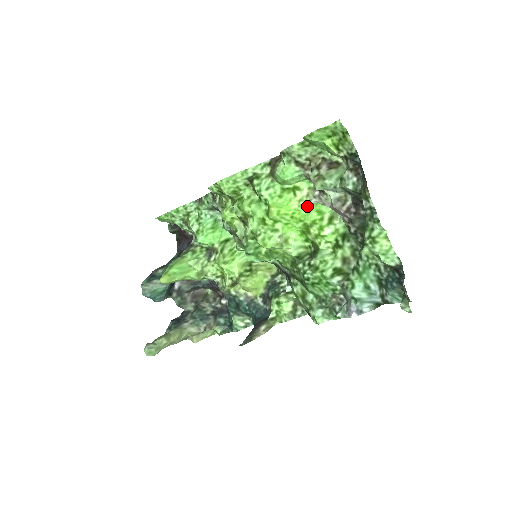
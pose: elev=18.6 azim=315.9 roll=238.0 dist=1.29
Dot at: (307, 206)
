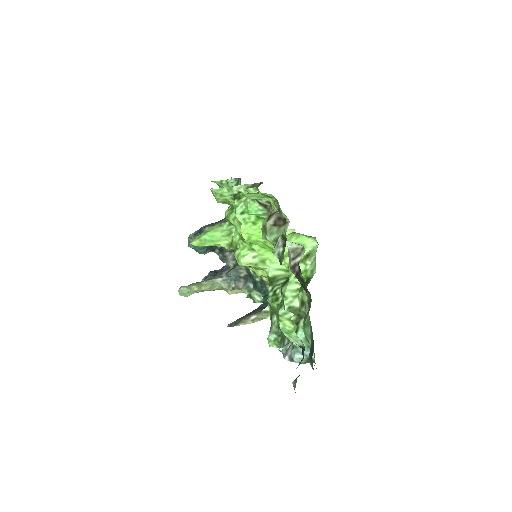
Dot at: occluded
